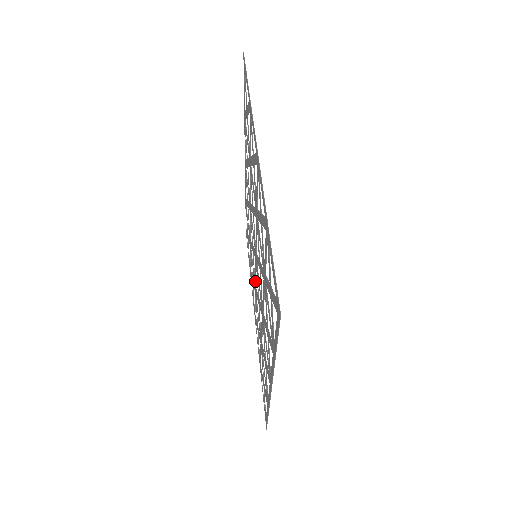
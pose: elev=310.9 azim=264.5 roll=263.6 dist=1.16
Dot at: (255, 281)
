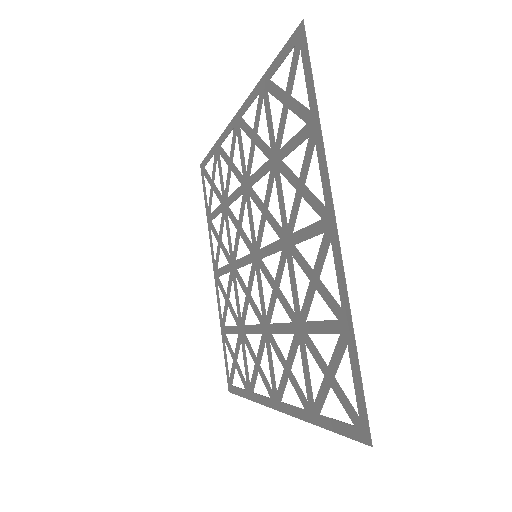
Dot at: (263, 308)
